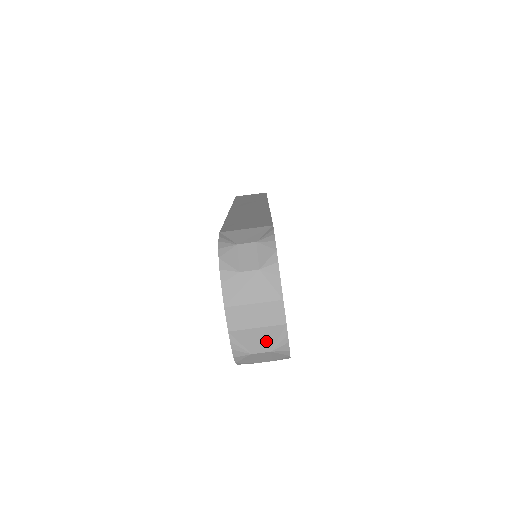
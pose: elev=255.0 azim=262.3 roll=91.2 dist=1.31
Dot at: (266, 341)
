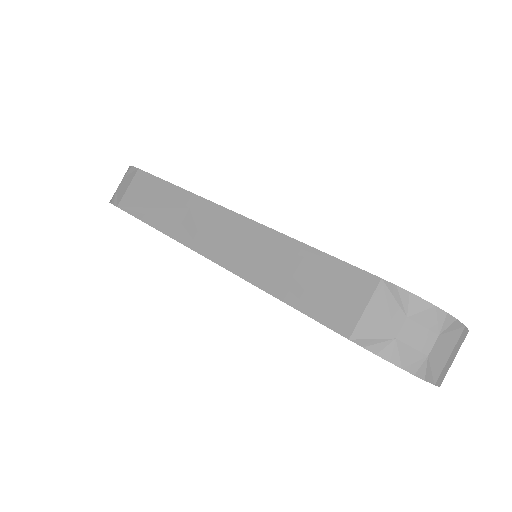
Dot at: occluded
